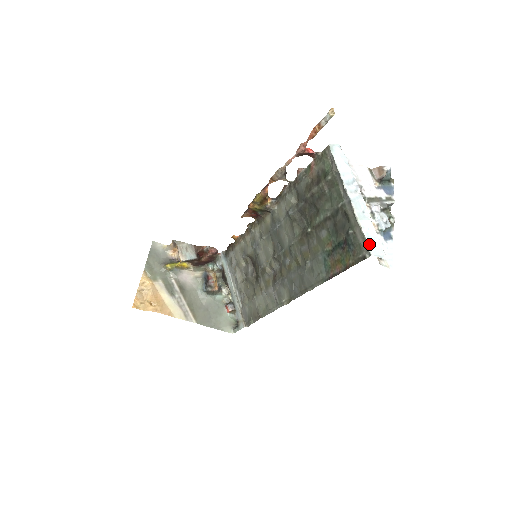
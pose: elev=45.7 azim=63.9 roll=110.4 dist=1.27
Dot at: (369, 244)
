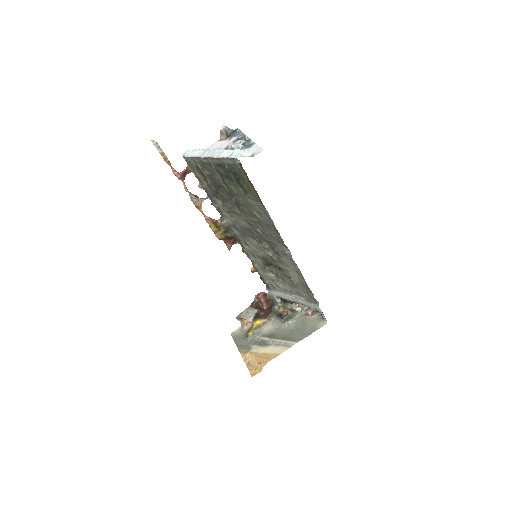
Dot at: (232, 157)
